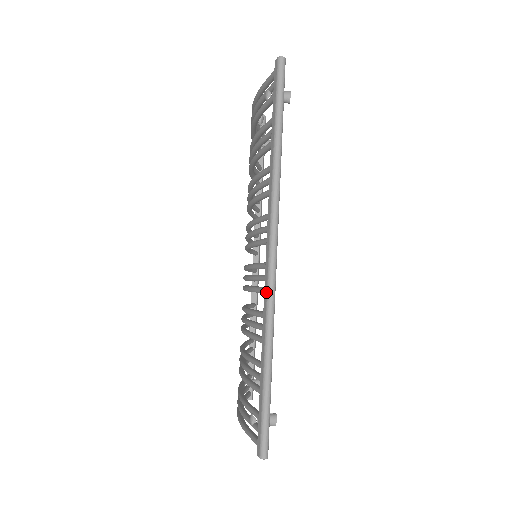
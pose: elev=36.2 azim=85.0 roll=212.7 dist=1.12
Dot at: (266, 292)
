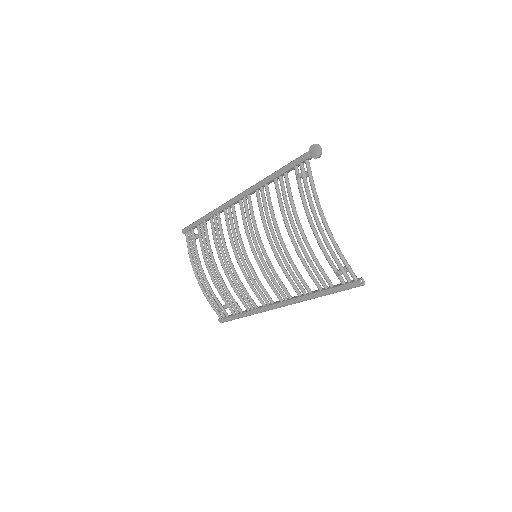
Dot at: (265, 310)
